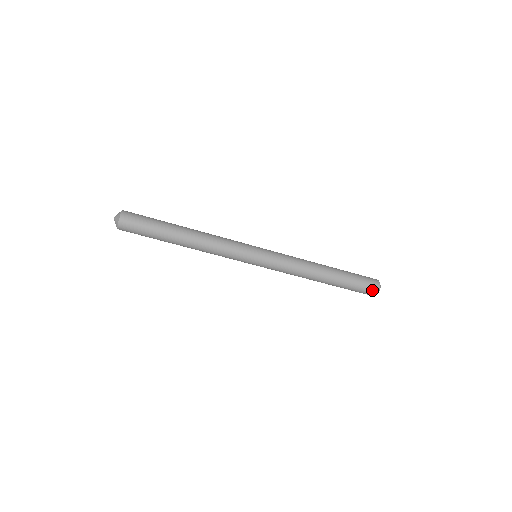
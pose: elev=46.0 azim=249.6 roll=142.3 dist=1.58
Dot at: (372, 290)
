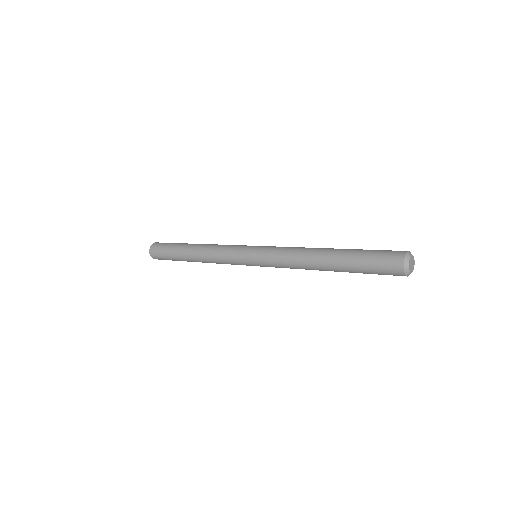
Dot at: (398, 275)
